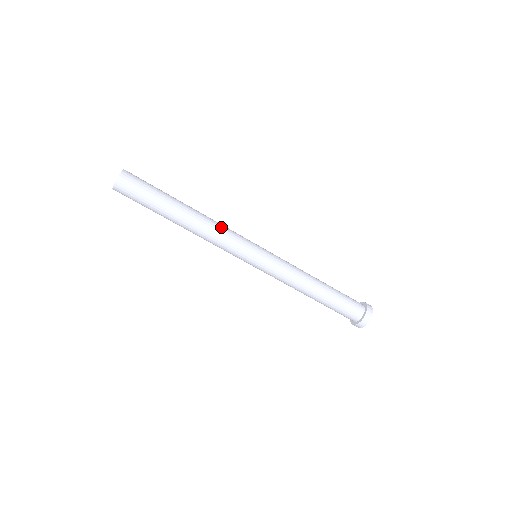
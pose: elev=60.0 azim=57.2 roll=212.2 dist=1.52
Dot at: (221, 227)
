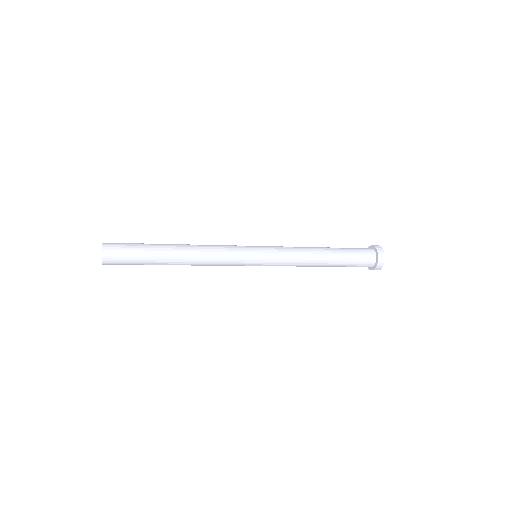
Dot at: (213, 257)
